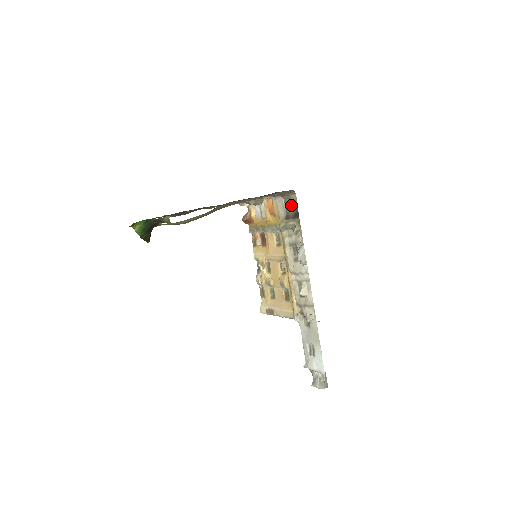
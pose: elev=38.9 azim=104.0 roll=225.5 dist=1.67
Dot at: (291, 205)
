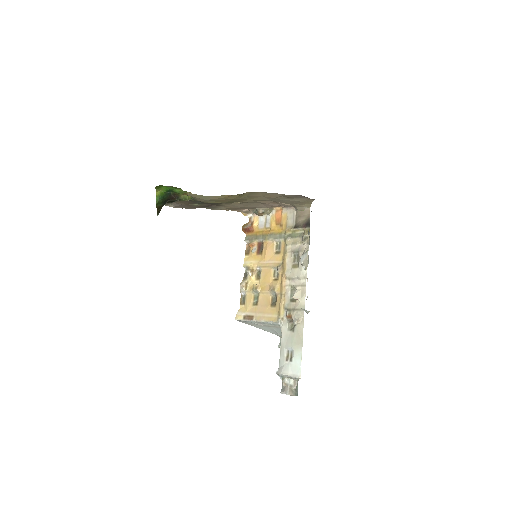
Dot at: (303, 216)
